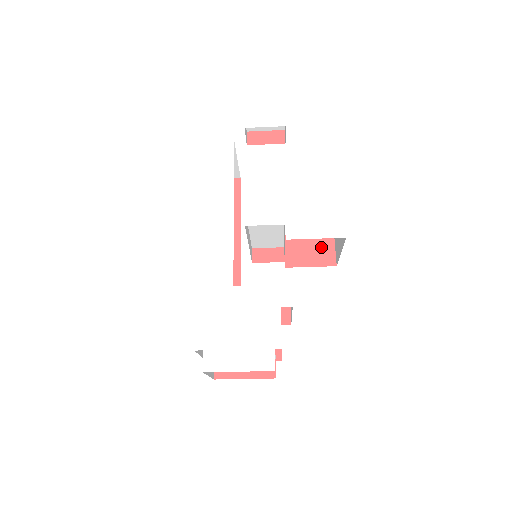
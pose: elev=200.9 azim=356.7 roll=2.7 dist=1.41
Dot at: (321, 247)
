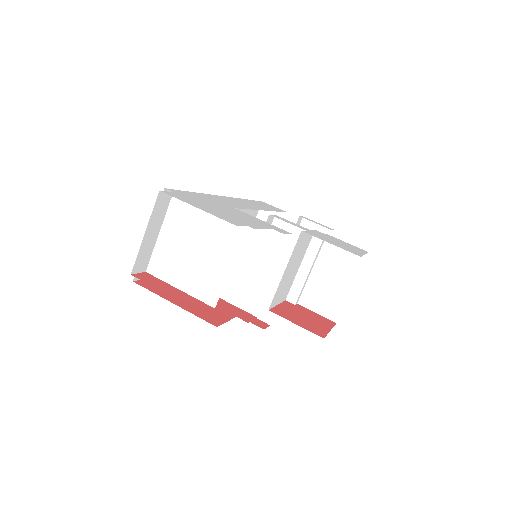
Dot at: (314, 325)
